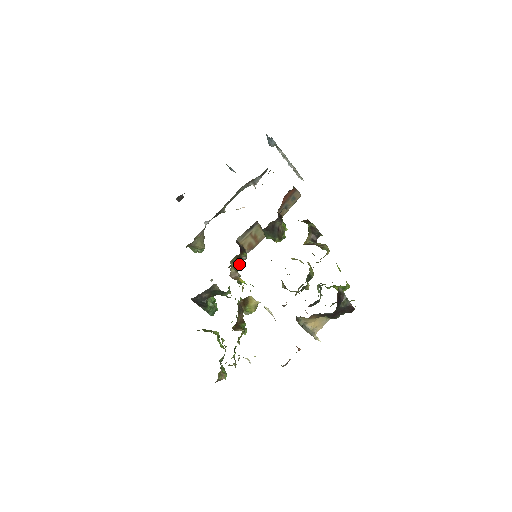
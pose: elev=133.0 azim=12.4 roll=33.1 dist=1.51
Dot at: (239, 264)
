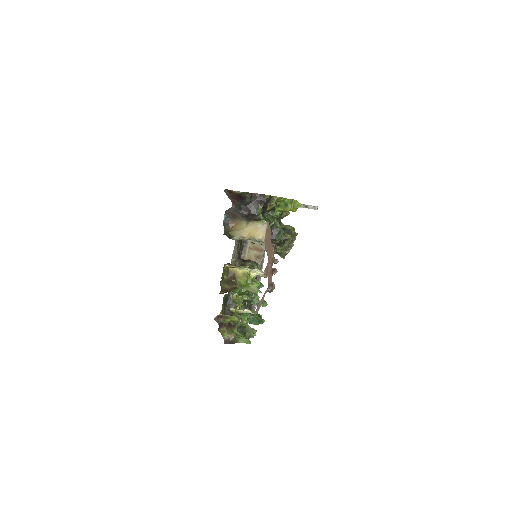
Dot at: occluded
